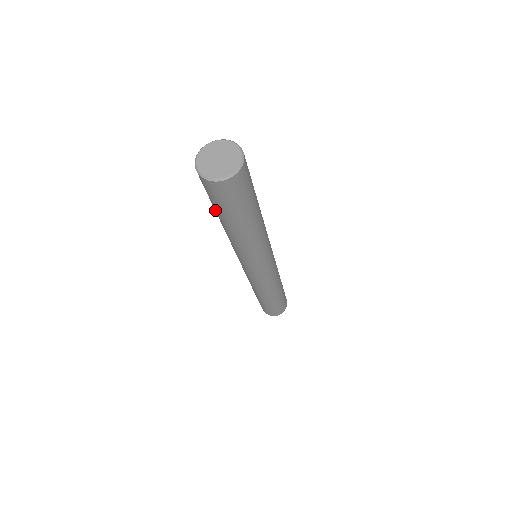
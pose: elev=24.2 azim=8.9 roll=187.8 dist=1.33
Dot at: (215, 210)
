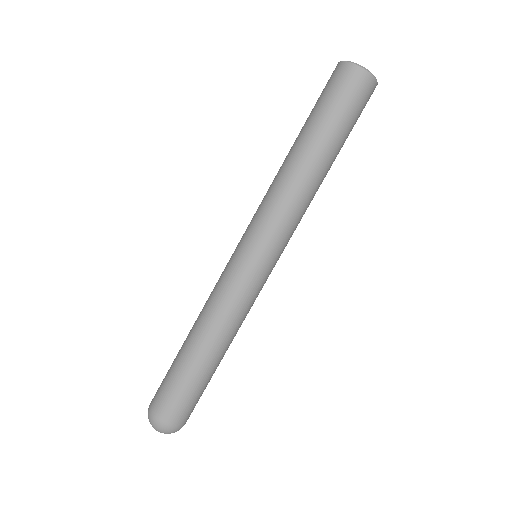
Dot at: (309, 121)
